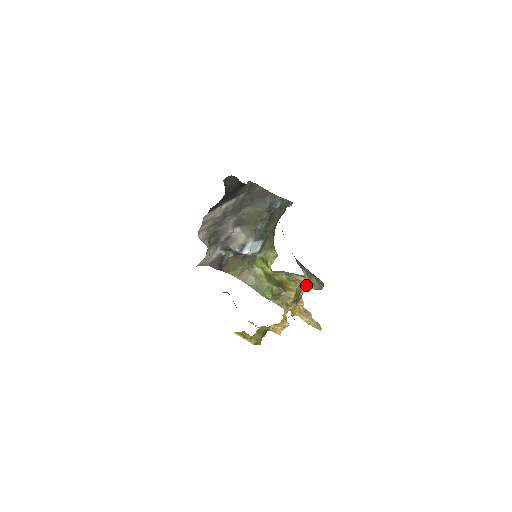
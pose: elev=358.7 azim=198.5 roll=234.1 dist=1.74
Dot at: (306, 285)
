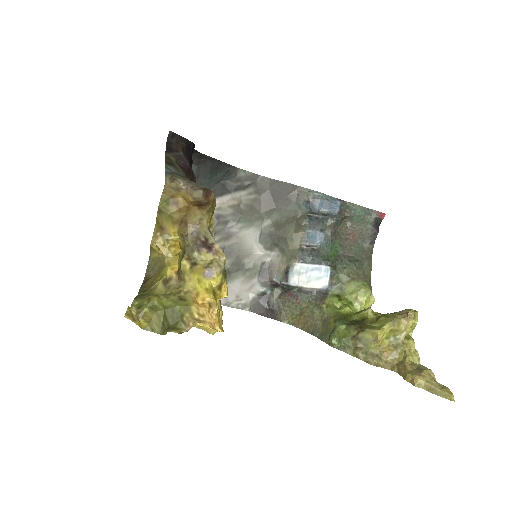
Dot at: (182, 200)
